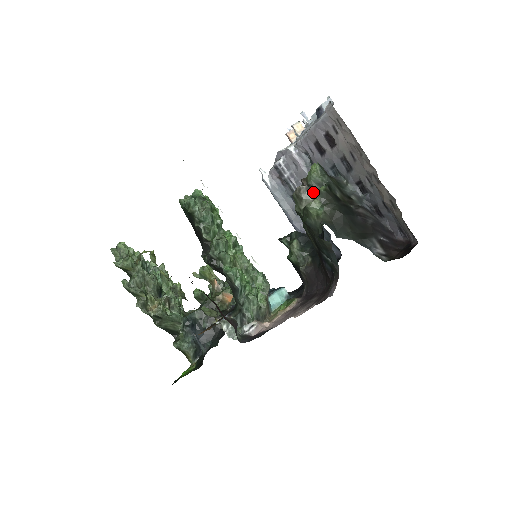
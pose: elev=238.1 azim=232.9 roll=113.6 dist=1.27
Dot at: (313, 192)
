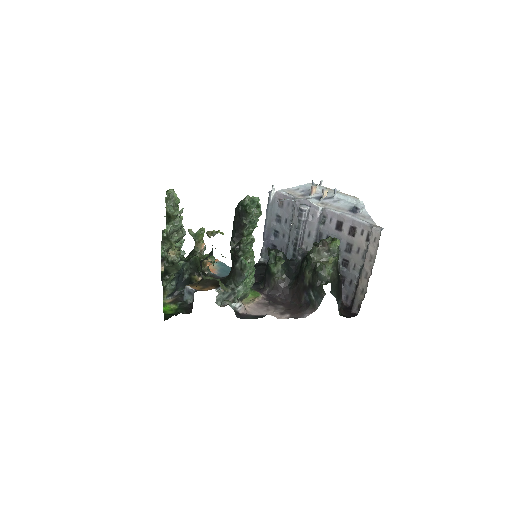
Dot at: (331, 258)
